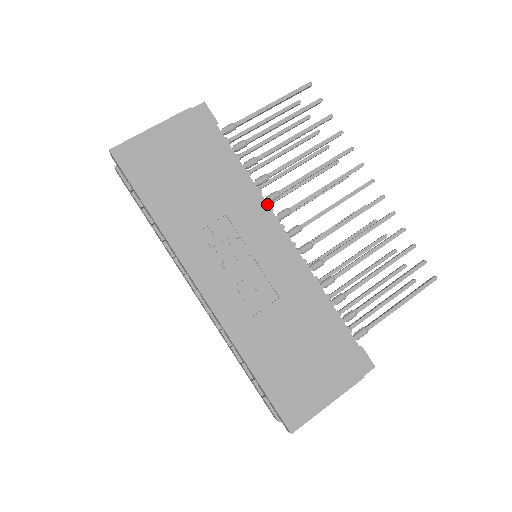
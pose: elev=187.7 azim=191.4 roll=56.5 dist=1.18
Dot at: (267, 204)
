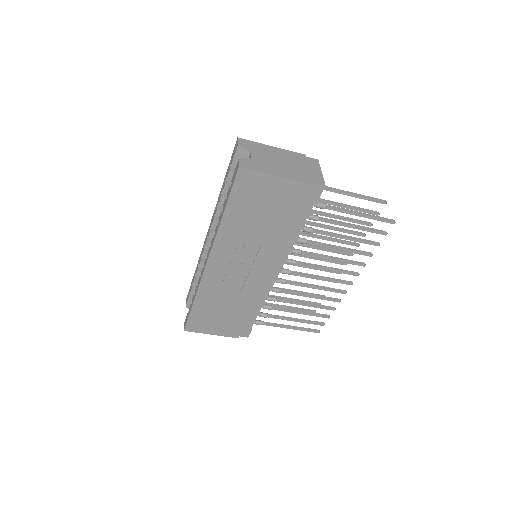
Dot at: occluded
